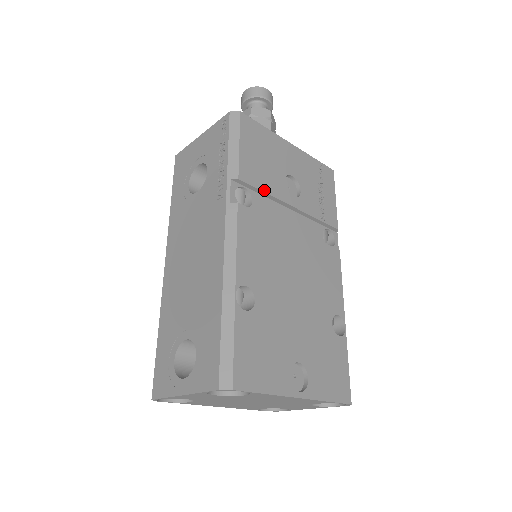
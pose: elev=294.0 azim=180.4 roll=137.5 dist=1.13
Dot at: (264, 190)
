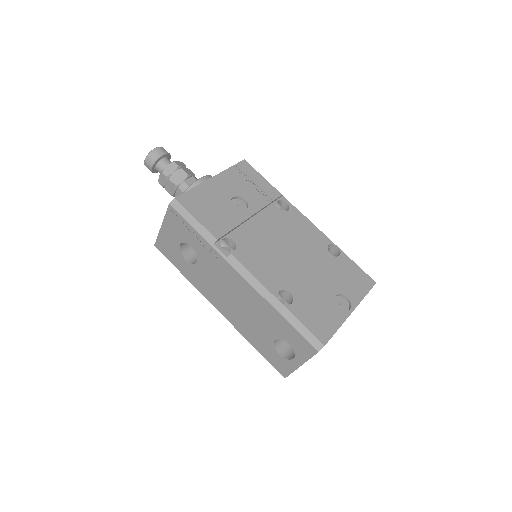
Dot at: (232, 228)
